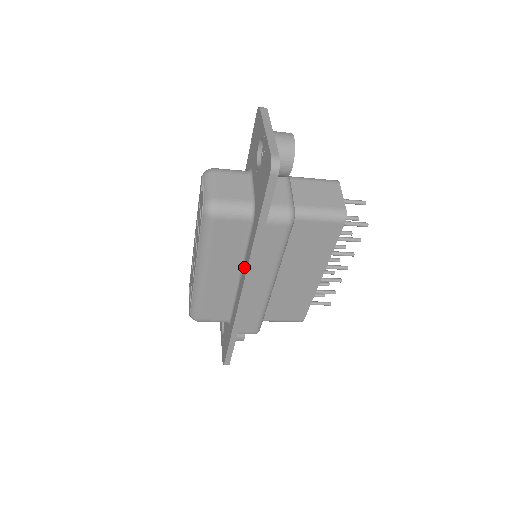
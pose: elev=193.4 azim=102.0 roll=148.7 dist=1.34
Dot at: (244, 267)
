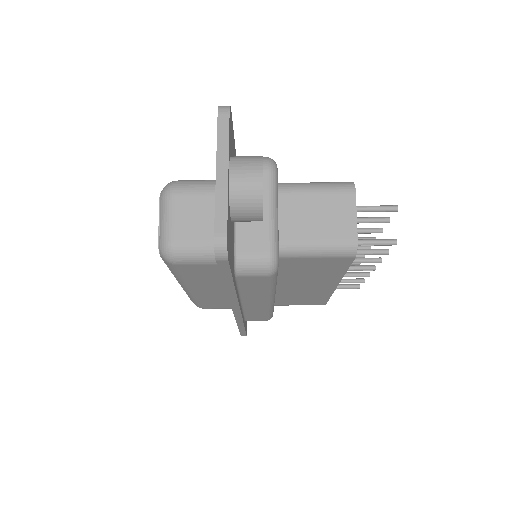
Dot at: occluded
